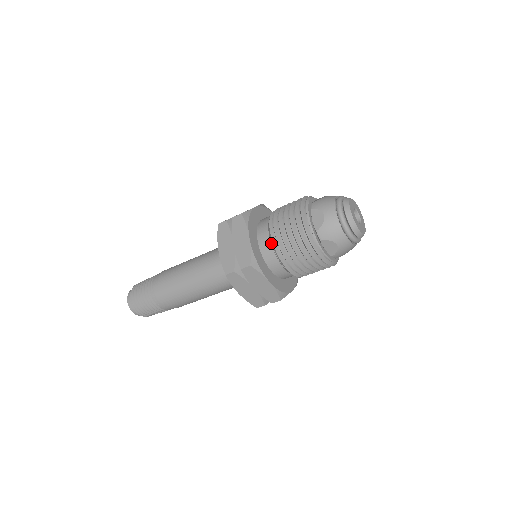
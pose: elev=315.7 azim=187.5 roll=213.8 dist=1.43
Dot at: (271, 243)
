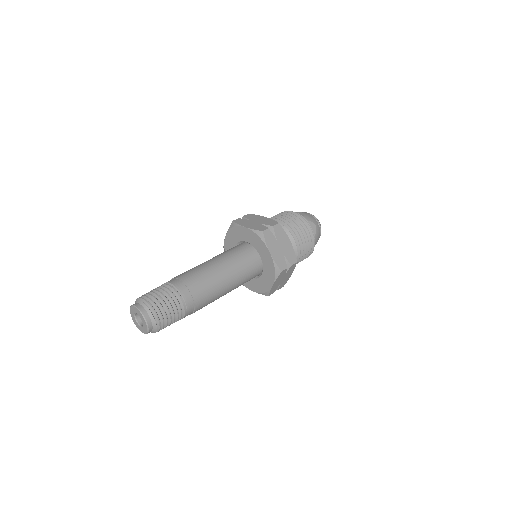
Dot at: (293, 245)
